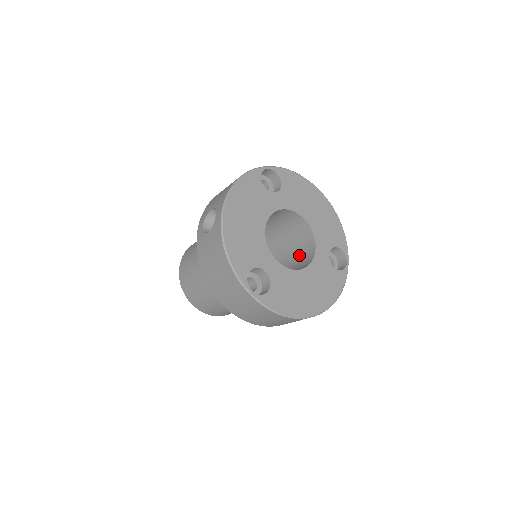
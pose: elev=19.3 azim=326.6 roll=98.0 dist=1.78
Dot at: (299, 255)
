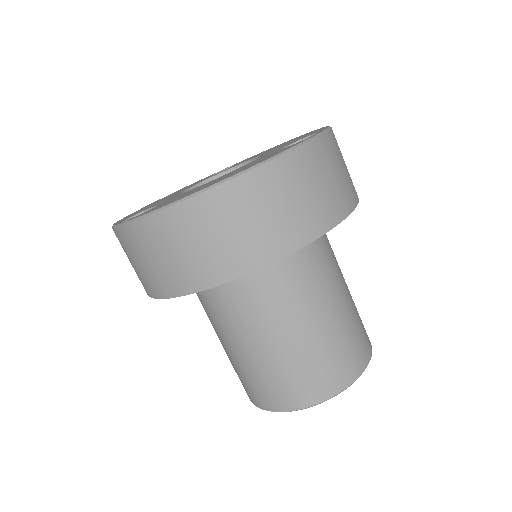
Dot at: occluded
